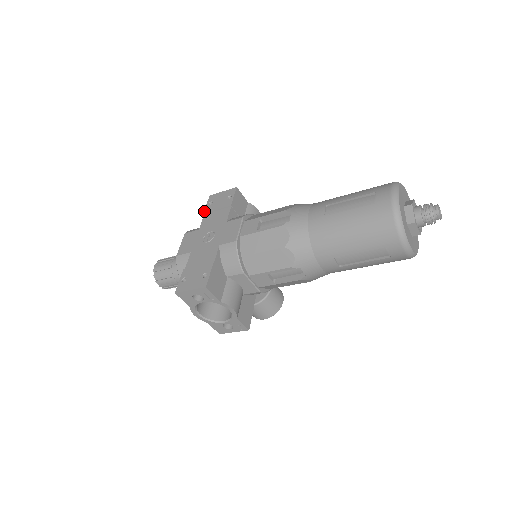
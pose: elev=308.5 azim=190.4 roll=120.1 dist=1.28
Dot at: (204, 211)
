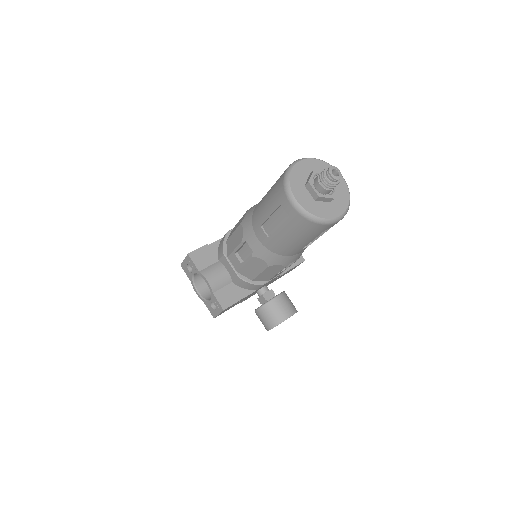
Dot at: occluded
